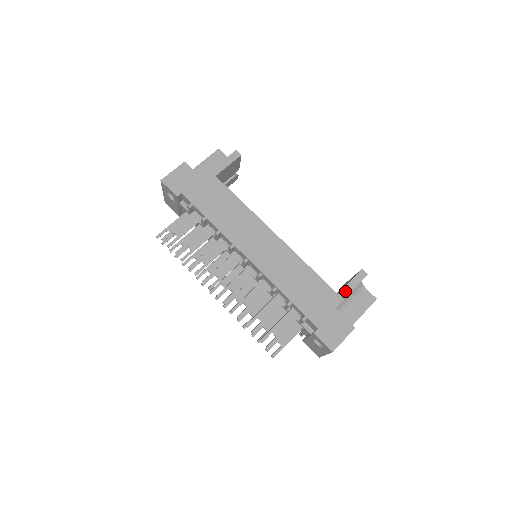
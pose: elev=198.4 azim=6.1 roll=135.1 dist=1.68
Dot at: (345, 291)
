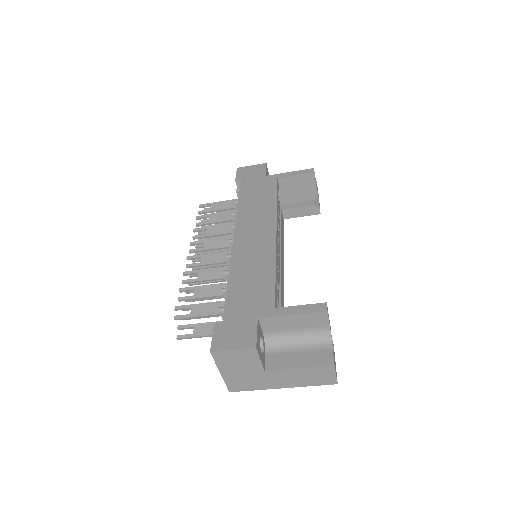
Dot at: (285, 310)
